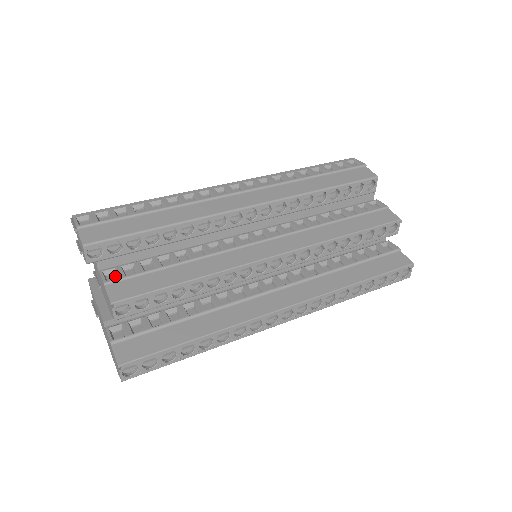
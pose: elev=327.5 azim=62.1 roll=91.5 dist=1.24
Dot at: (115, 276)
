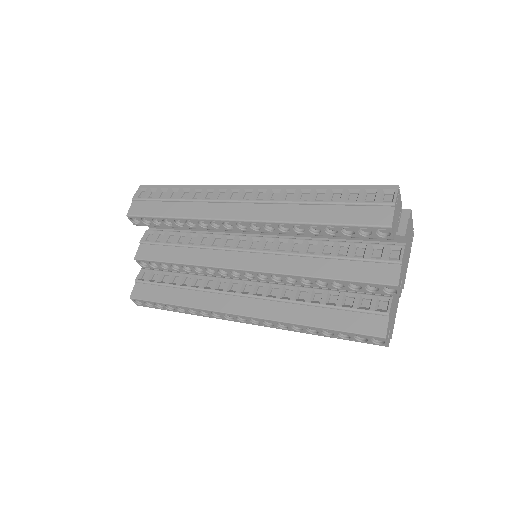
Dot at: occluded
